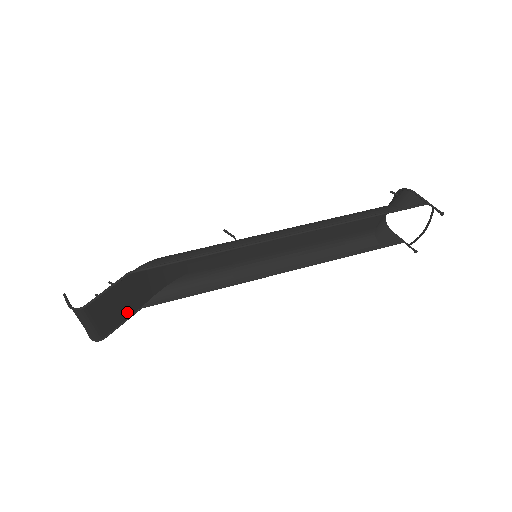
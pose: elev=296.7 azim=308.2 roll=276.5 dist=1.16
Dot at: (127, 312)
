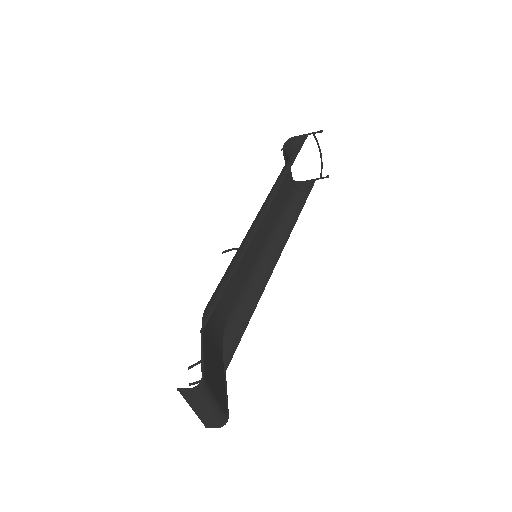
Dot at: (221, 379)
